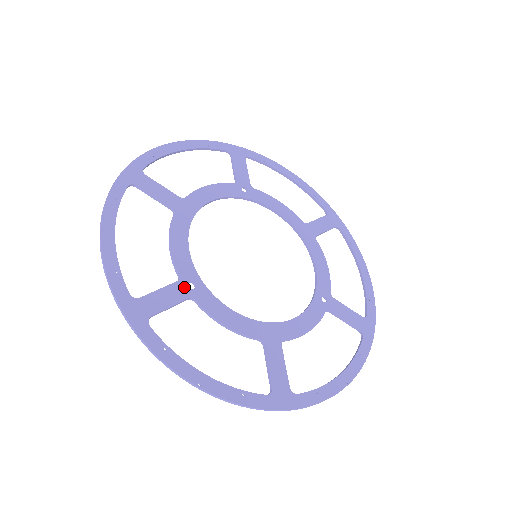
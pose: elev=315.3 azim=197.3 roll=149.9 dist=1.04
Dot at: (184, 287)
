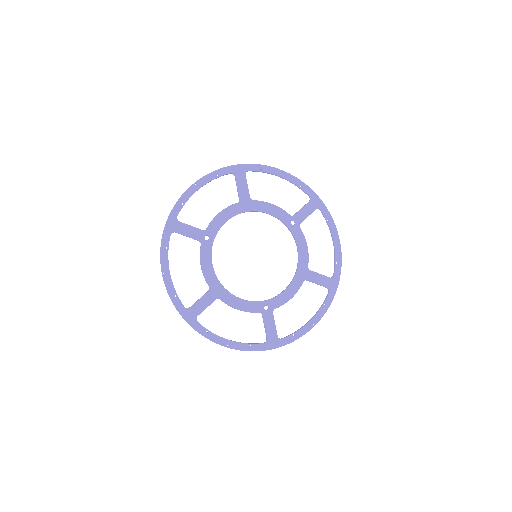
Dot at: (203, 235)
